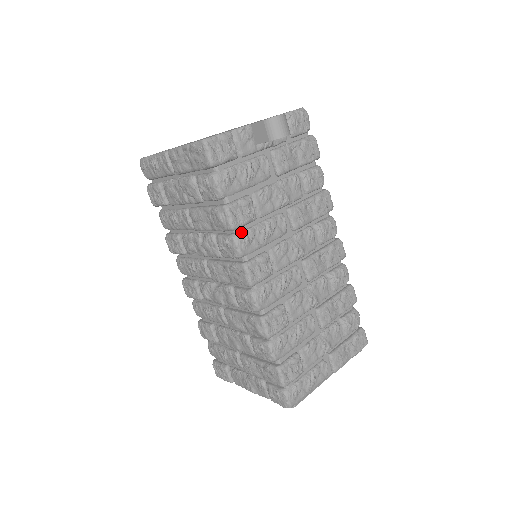
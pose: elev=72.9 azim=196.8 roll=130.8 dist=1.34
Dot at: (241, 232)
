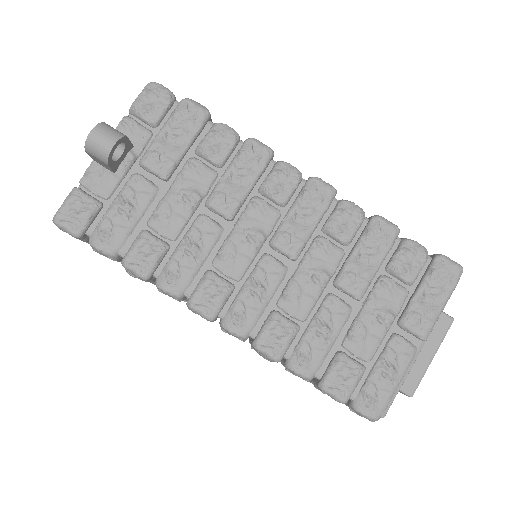
Dot at: (161, 273)
